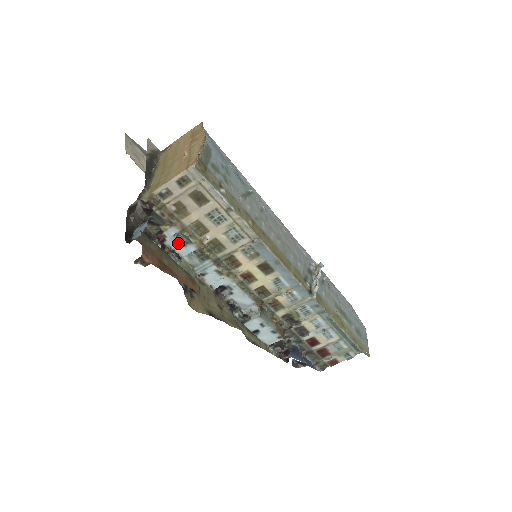
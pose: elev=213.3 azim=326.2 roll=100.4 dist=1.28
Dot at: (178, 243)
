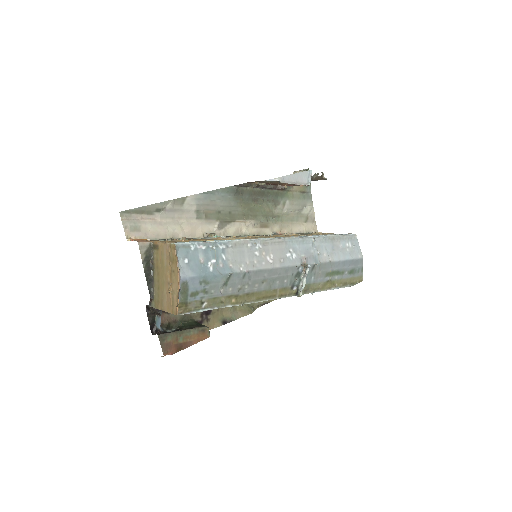
Dot at: occluded
